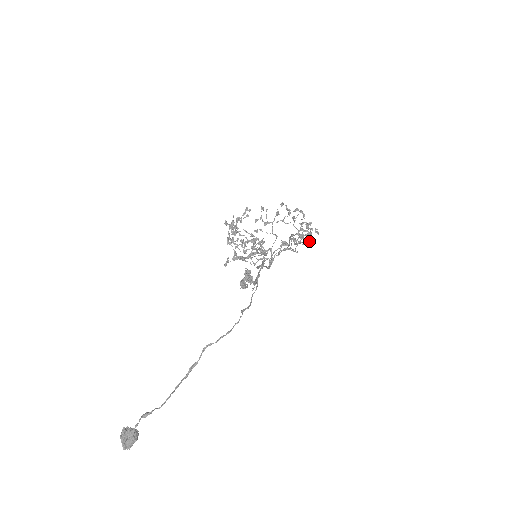
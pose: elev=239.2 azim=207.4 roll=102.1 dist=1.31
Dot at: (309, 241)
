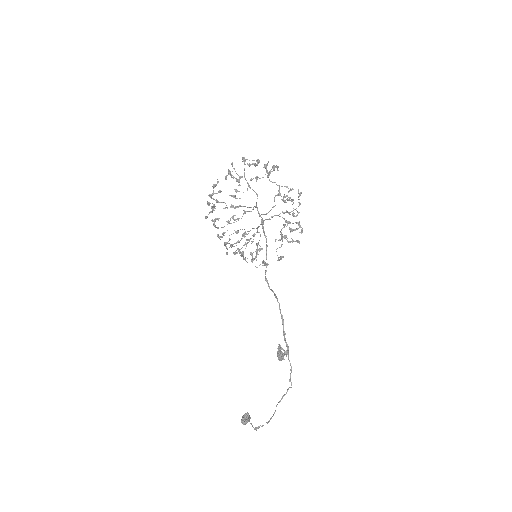
Dot at: occluded
